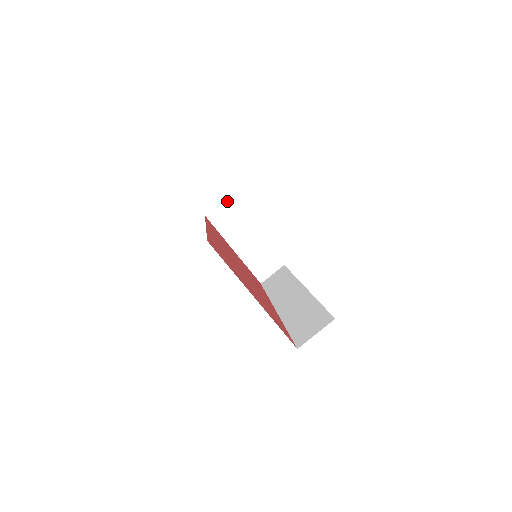
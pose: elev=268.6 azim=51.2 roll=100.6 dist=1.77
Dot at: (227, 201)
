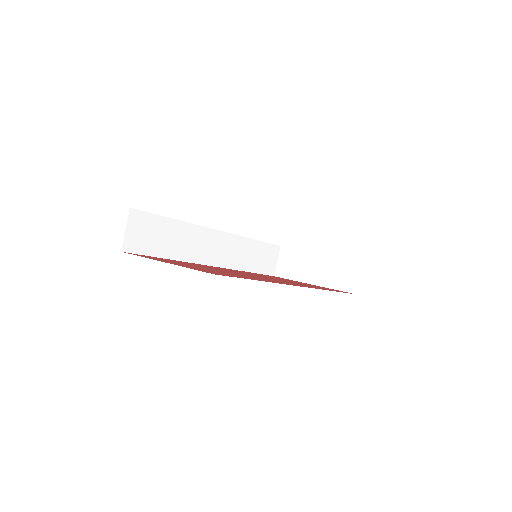
Dot at: (282, 251)
